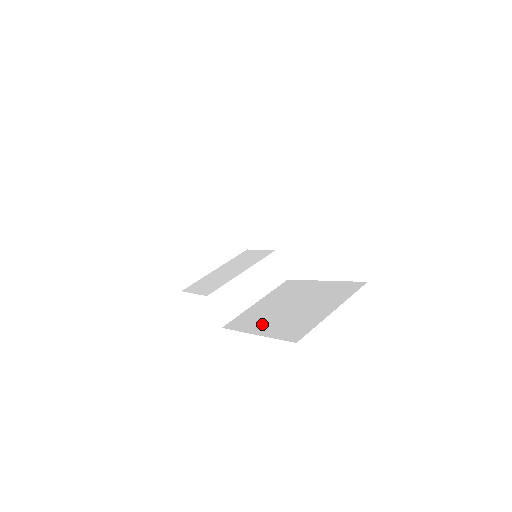
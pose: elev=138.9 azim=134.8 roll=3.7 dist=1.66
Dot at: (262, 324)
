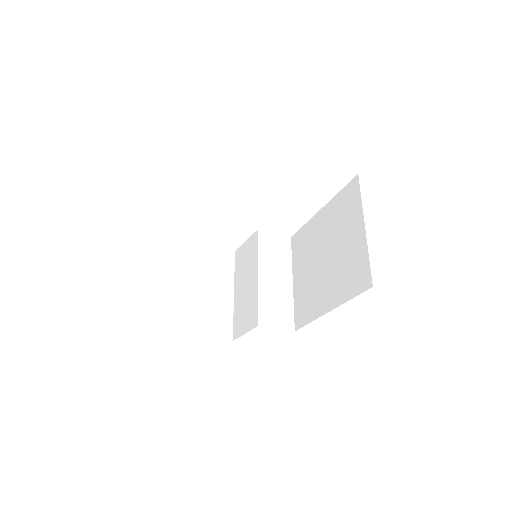
Dot at: (322, 297)
